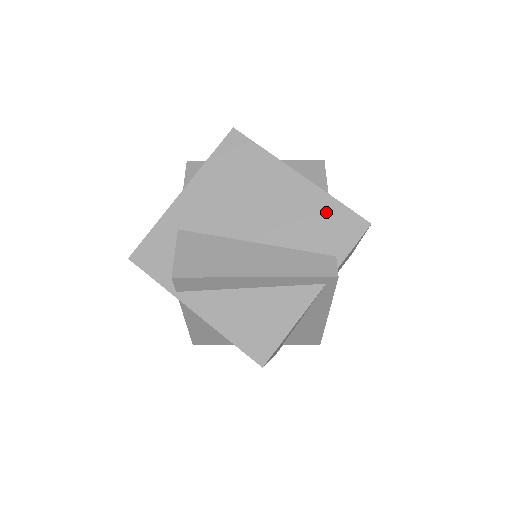
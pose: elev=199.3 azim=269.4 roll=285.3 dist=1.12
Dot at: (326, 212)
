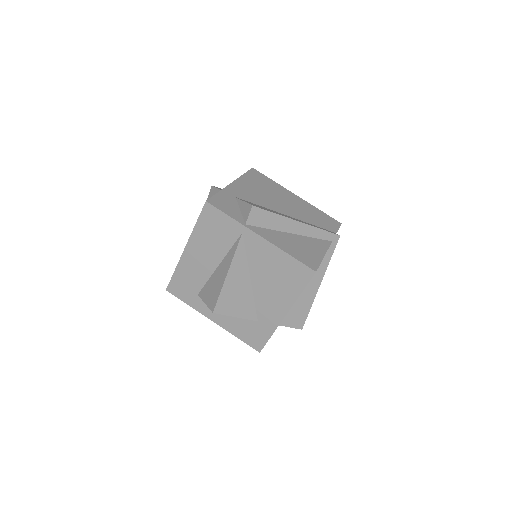
Dot at: (317, 213)
